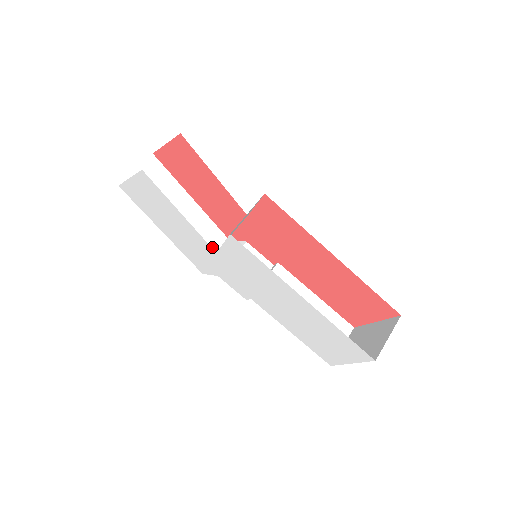
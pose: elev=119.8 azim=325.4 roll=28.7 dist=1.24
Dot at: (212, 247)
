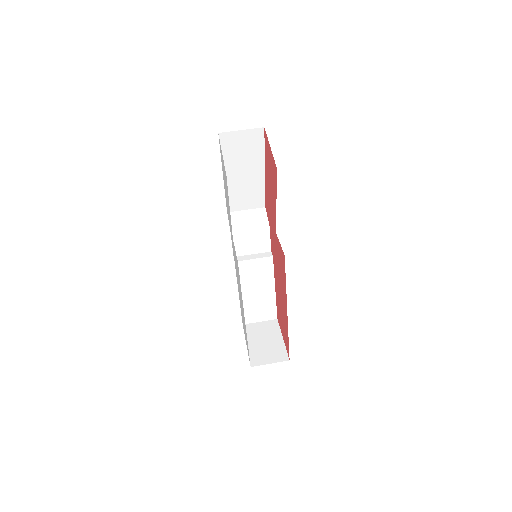
Dot at: (249, 203)
